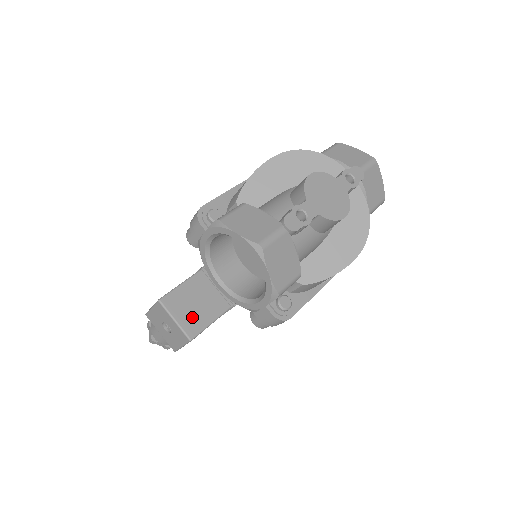
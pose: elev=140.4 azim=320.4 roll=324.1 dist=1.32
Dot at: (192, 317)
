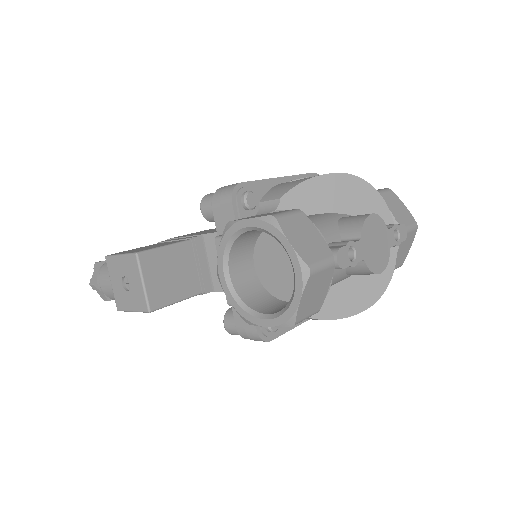
Dot at: (162, 287)
